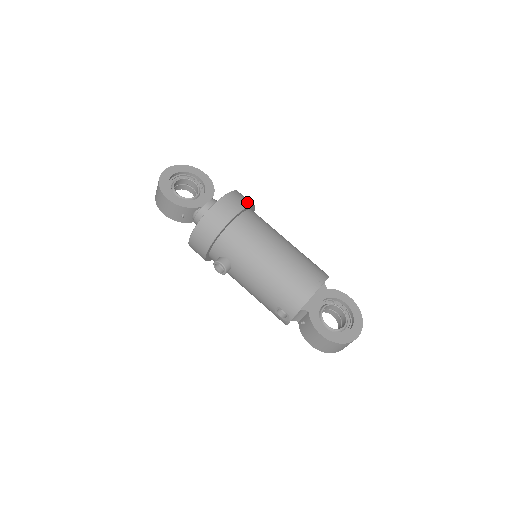
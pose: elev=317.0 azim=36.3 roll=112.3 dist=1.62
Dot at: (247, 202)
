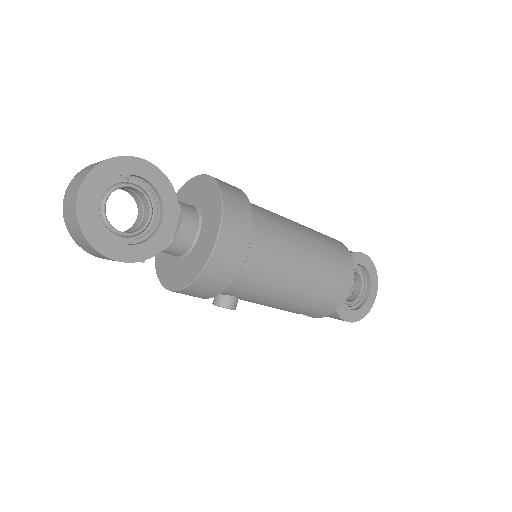
Dot at: (247, 213)
